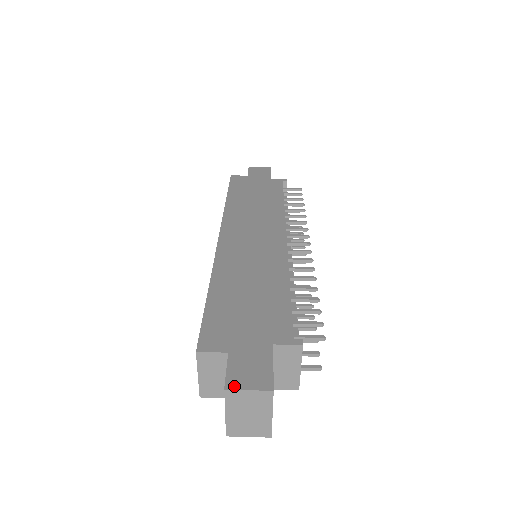
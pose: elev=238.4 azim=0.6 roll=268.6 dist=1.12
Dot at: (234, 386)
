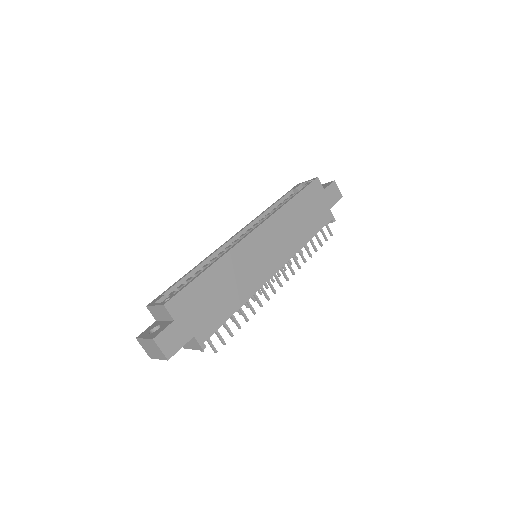
Dot at: (158, 342)
